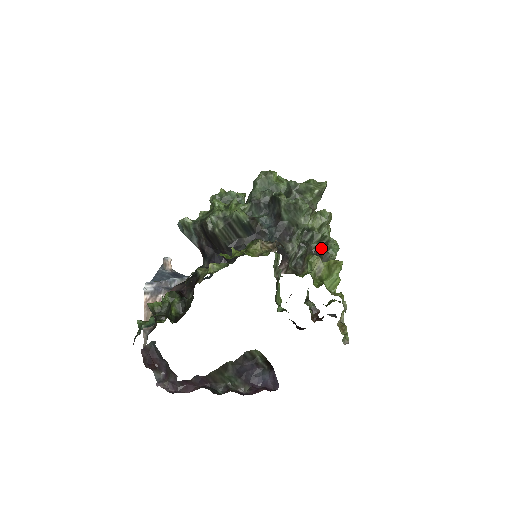
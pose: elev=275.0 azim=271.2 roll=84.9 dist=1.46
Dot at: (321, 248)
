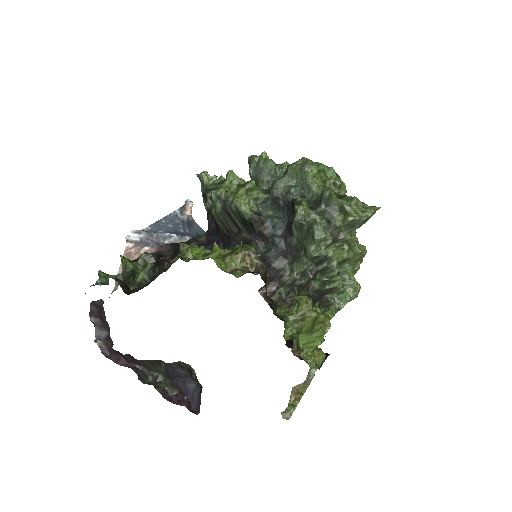
Dot at: (322, 292)
